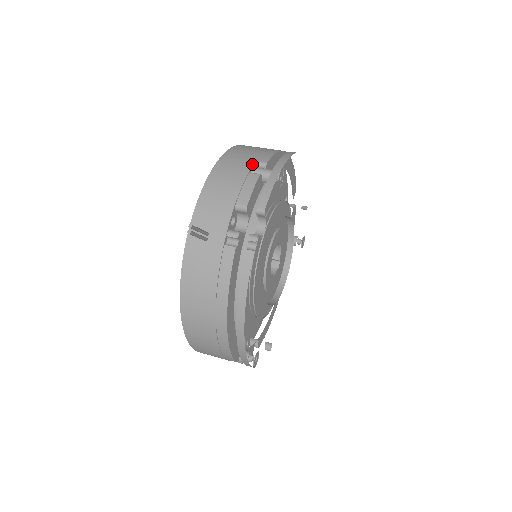
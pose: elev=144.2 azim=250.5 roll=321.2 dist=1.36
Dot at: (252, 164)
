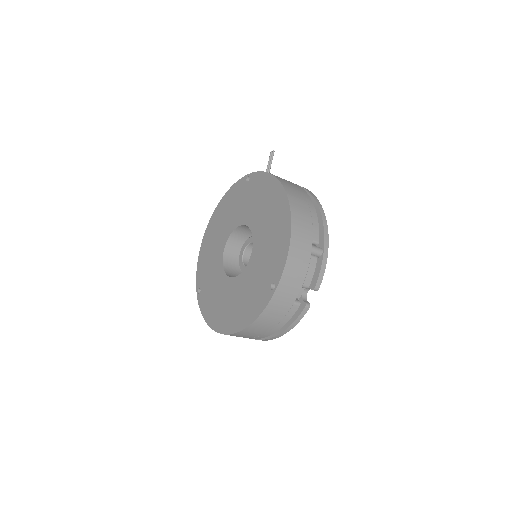
Dot at: occluded
